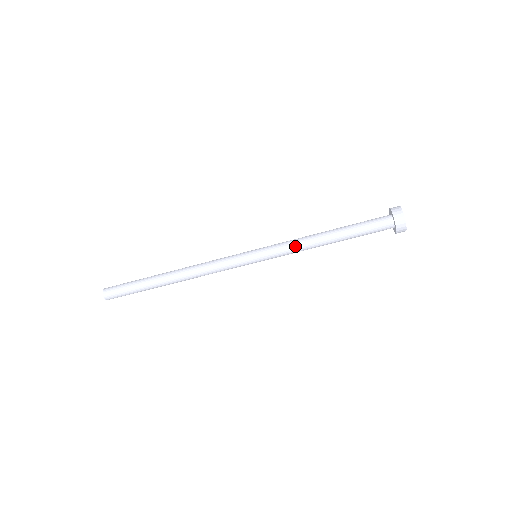
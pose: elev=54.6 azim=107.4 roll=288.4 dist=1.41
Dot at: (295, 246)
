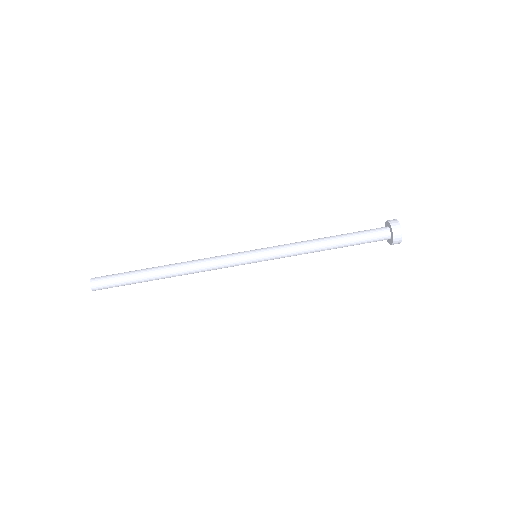
Dot at: (296, 247)
